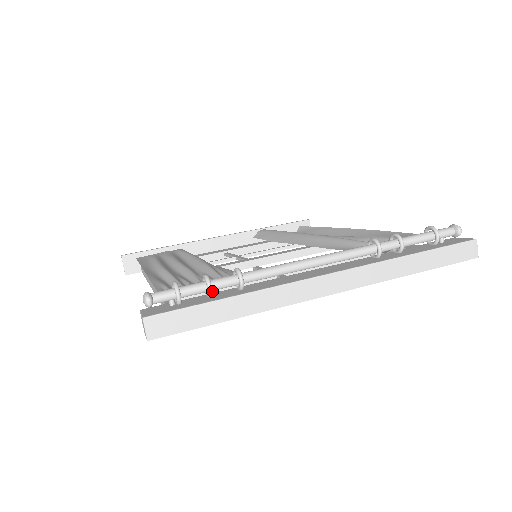
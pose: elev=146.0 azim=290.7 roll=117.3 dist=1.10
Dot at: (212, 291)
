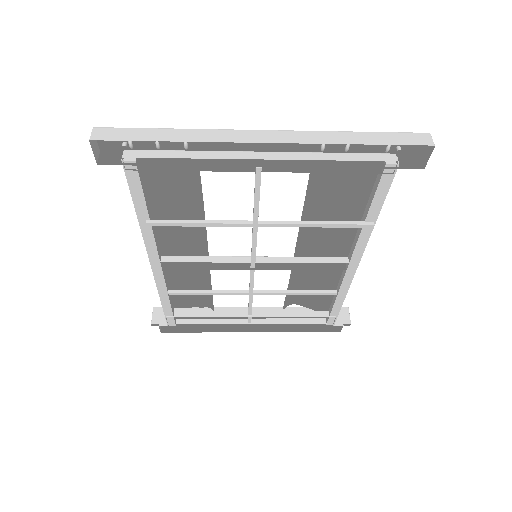
Dot at: occluded
